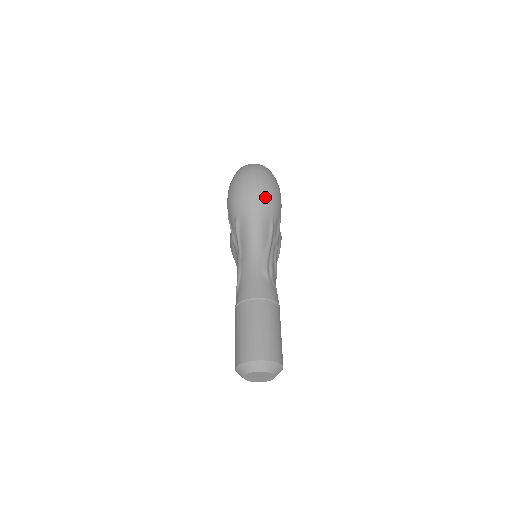
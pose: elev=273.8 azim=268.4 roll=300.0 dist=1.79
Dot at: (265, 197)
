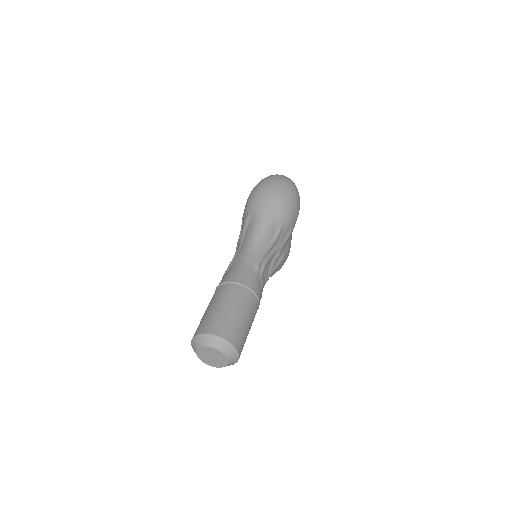
Dot at: (281, 201)
